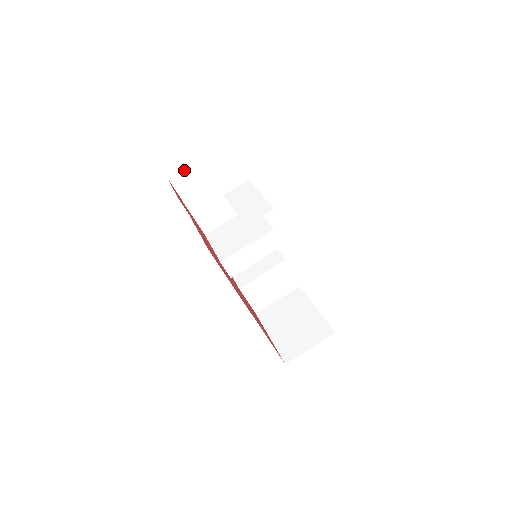
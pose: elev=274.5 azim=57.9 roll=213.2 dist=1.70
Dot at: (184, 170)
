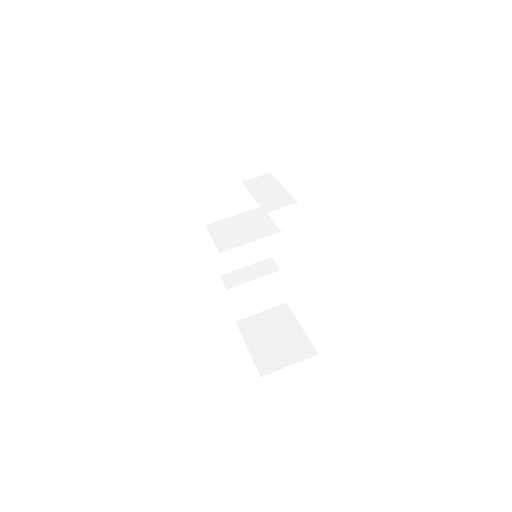
Dot at: (203, 150)
